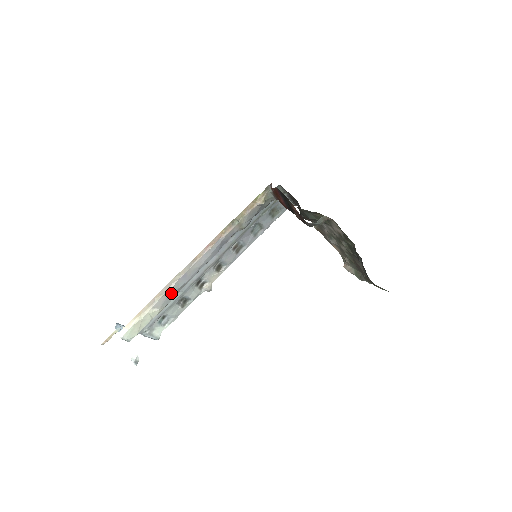
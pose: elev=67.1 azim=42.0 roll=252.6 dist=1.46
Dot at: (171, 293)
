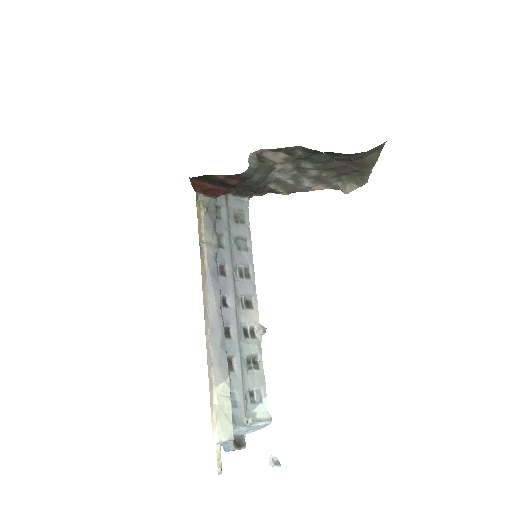
Dot at: (218, 357)
